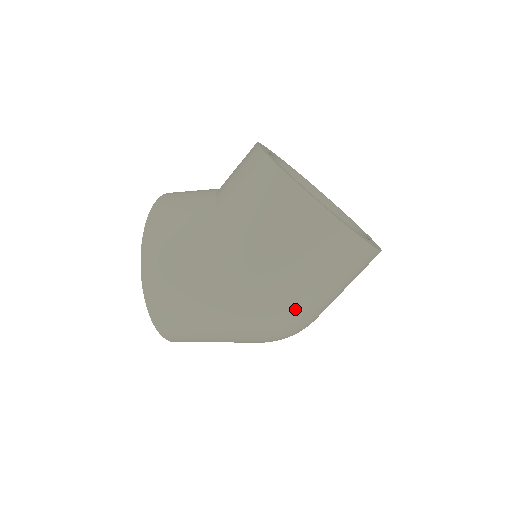
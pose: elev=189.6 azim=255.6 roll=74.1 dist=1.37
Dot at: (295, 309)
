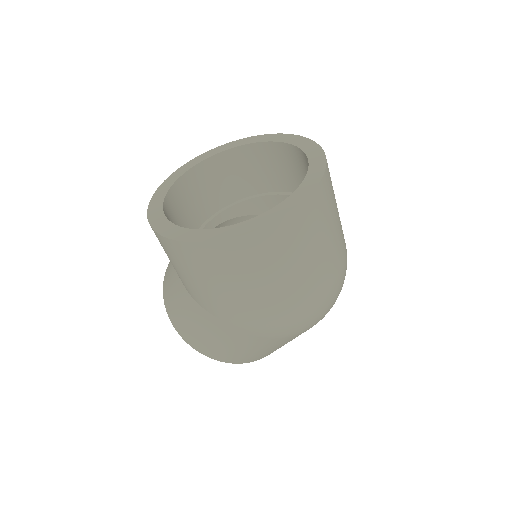
Dot at: (287, 308)
